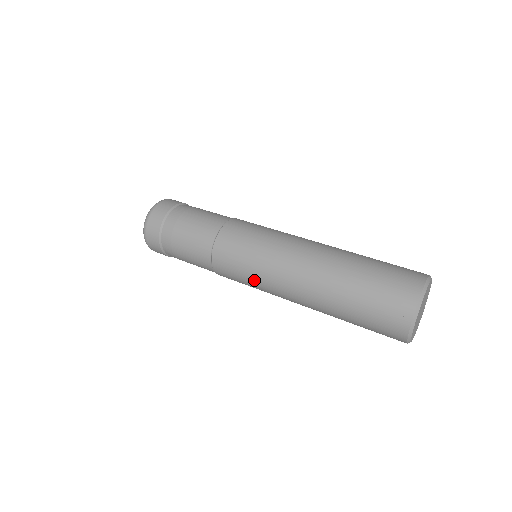
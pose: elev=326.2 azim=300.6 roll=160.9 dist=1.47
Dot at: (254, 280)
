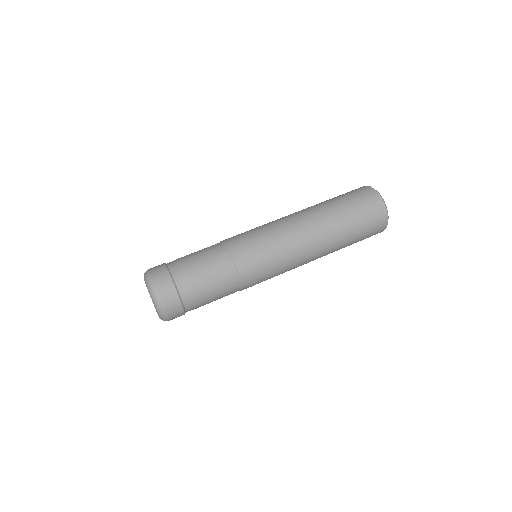
Dot at: (279, 274)
